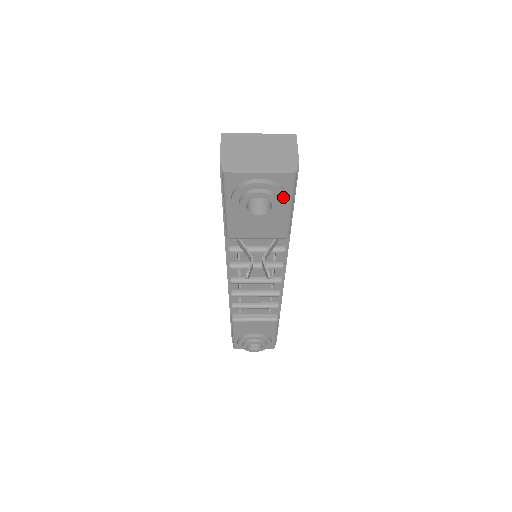
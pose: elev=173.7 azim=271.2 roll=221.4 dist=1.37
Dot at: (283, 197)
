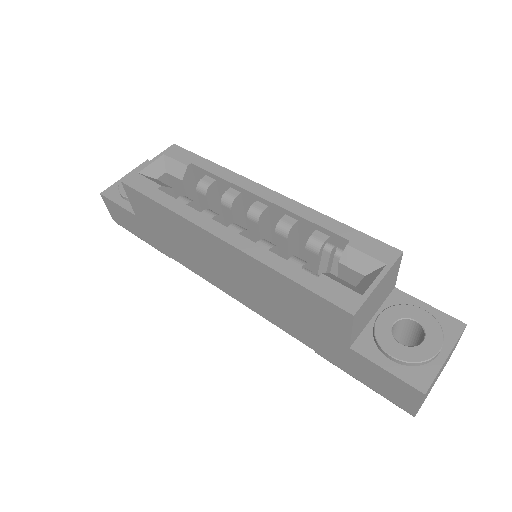
Dot at: occluded
